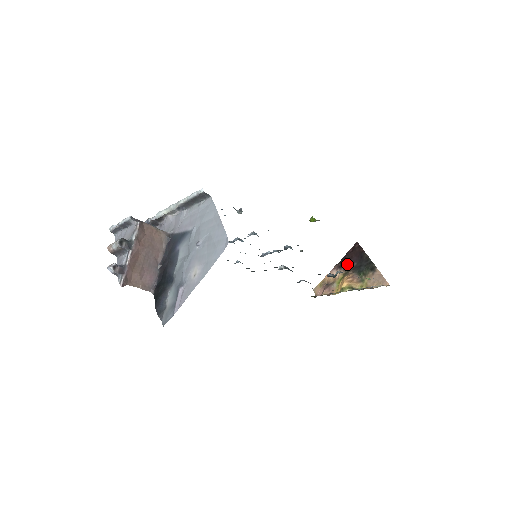
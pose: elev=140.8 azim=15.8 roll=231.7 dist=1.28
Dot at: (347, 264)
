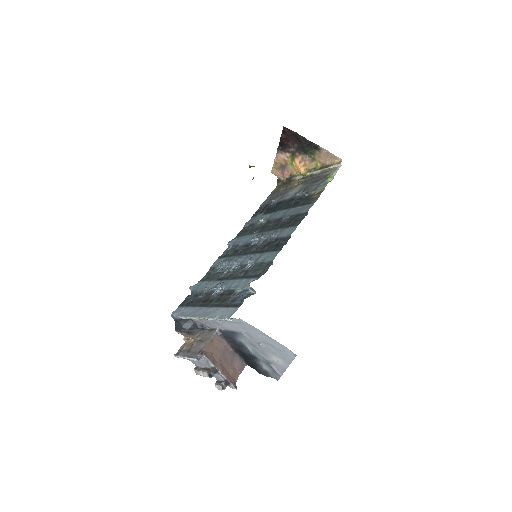
Dot at: (288, 147)
